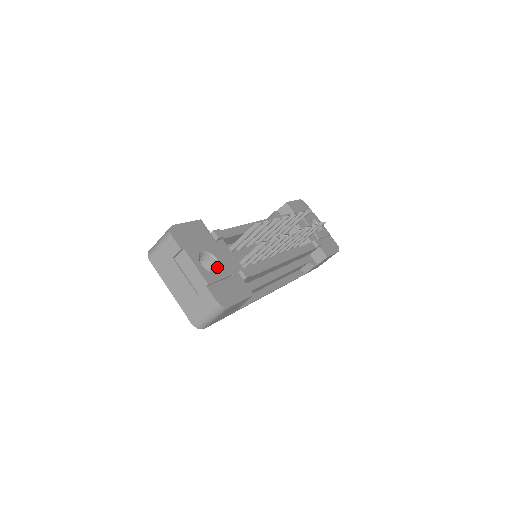
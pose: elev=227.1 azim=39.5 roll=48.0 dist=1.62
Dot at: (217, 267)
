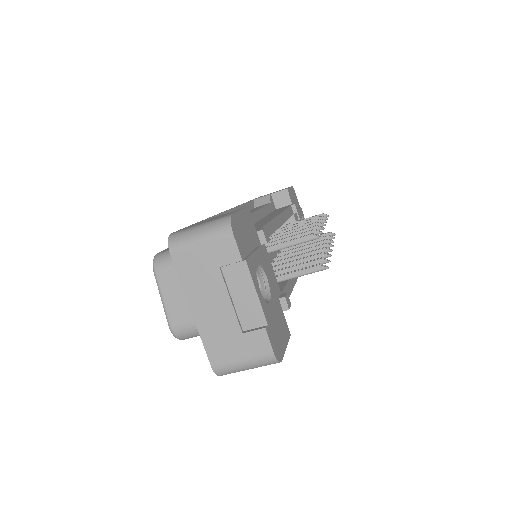
Dot at: (267, 291)
